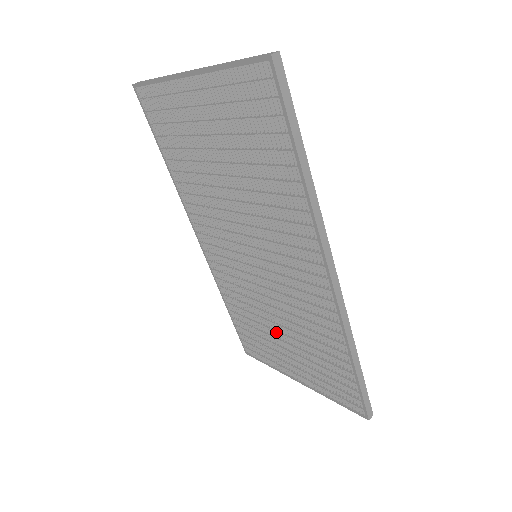
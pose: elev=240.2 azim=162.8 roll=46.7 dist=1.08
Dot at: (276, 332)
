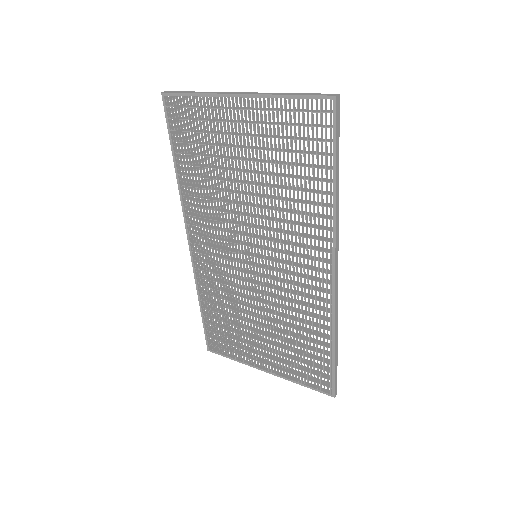
Dot at: occluded
